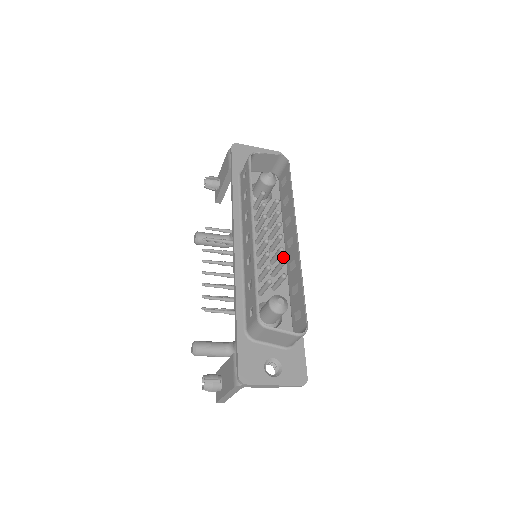
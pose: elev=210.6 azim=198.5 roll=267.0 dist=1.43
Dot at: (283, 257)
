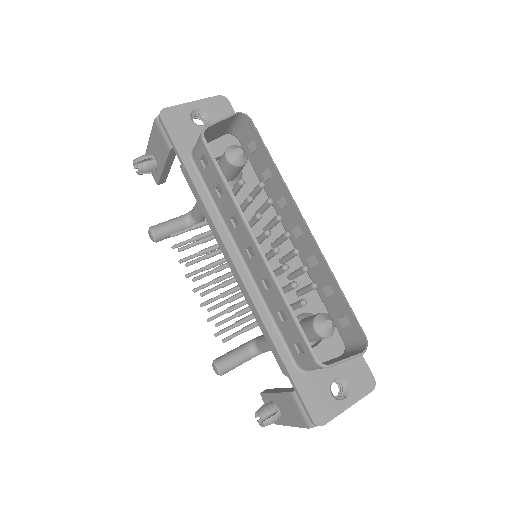
Dot at: (290, 247)
